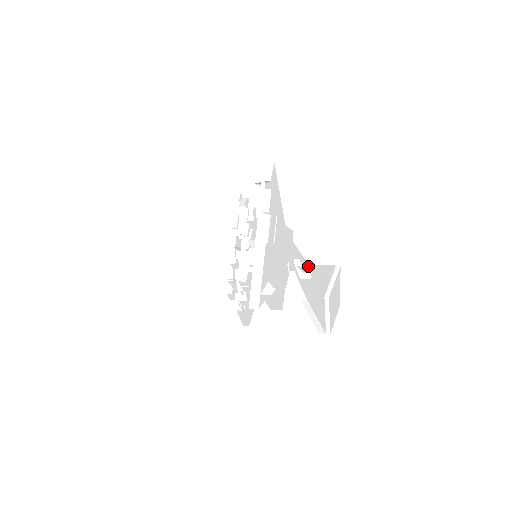
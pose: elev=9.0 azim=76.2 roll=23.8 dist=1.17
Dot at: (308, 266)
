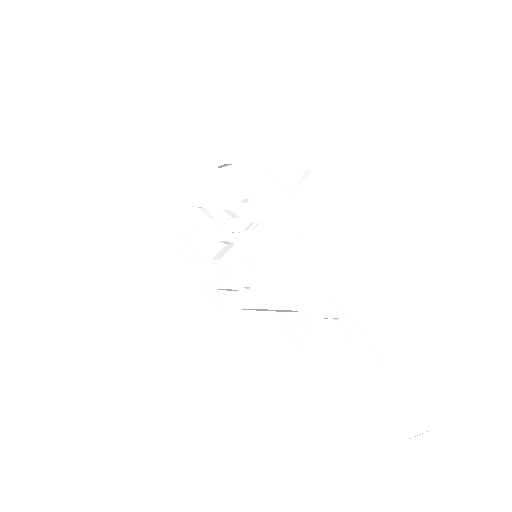
Dot at: (391, 362)
